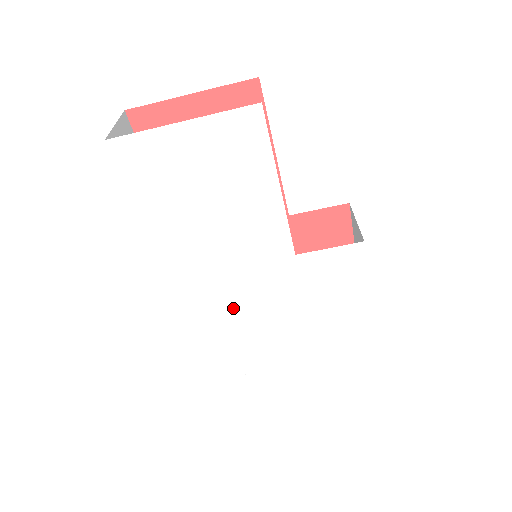
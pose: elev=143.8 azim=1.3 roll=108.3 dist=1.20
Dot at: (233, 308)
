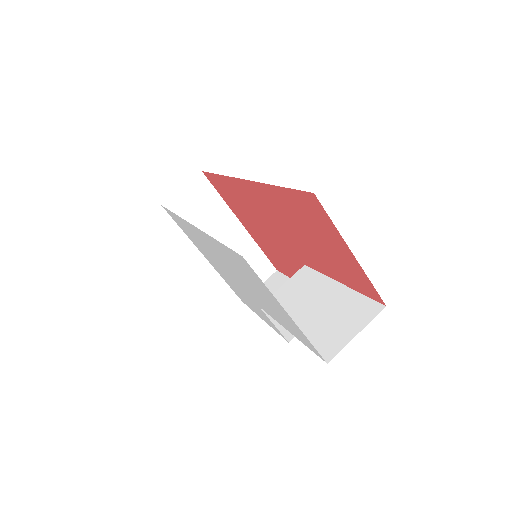
Dot at: occluded
